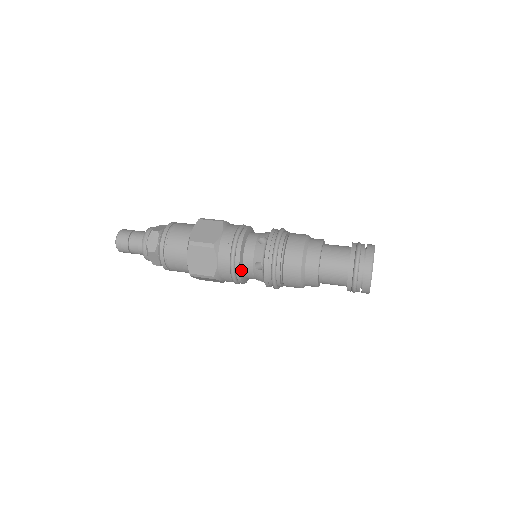
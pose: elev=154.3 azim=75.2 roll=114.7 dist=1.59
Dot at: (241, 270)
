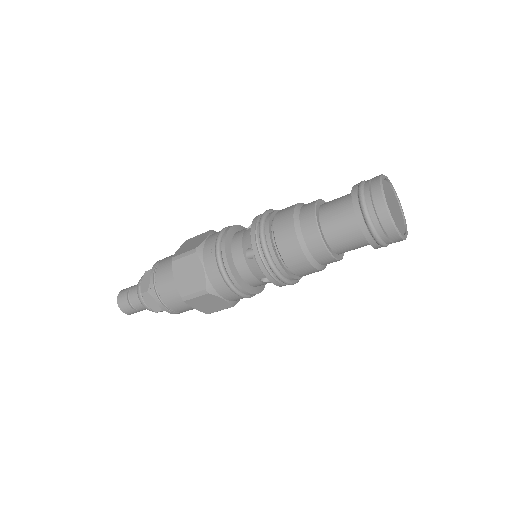
Dot at: (229, 238)
